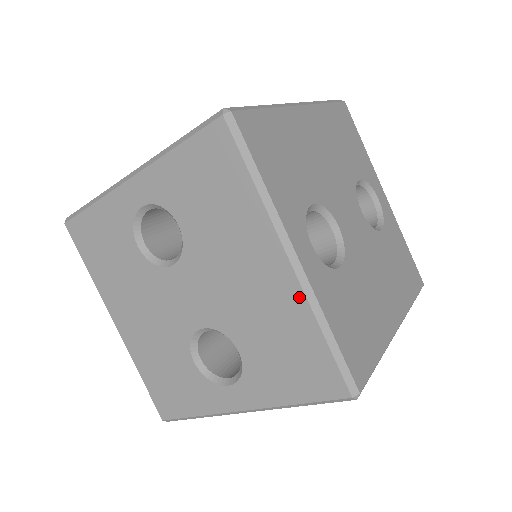
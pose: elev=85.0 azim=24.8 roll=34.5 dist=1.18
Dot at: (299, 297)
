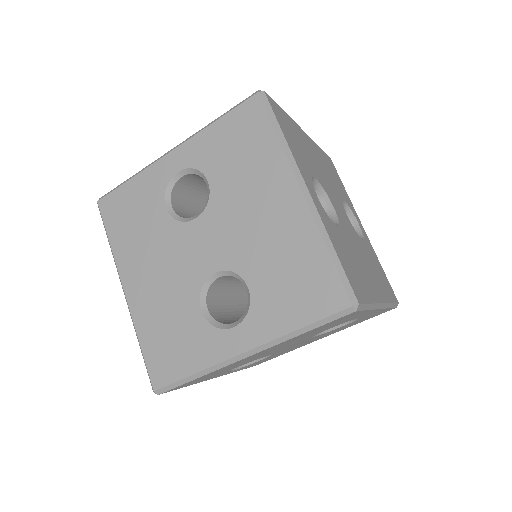
Dot at: (308, 221)
